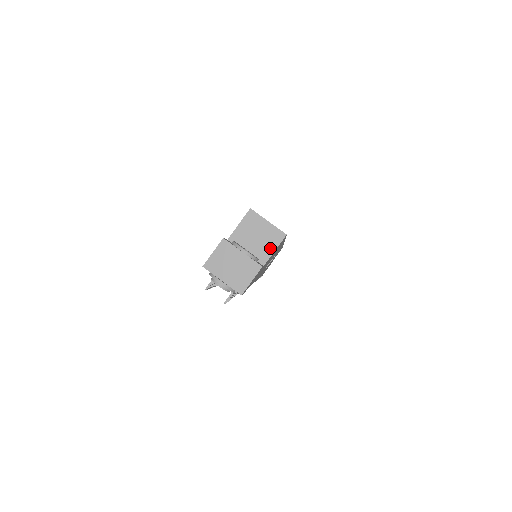
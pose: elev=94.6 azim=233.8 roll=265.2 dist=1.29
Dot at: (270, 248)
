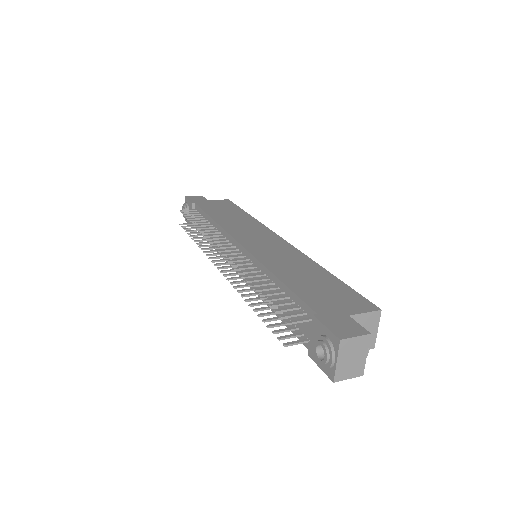
Dot at: occluded
